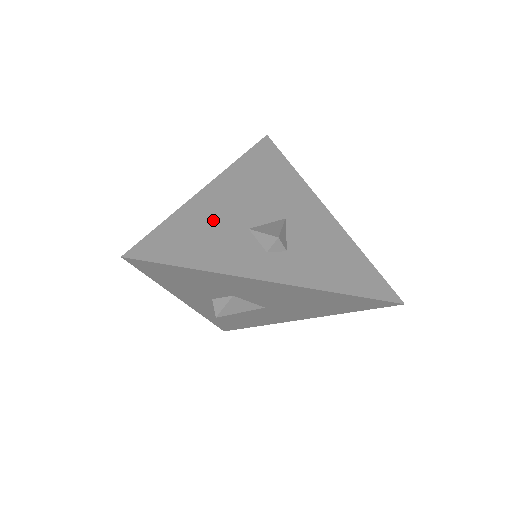
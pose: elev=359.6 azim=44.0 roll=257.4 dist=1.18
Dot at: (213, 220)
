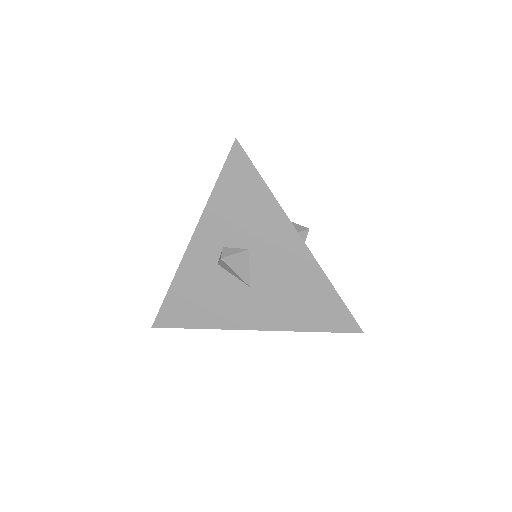
Dot at: occluded
